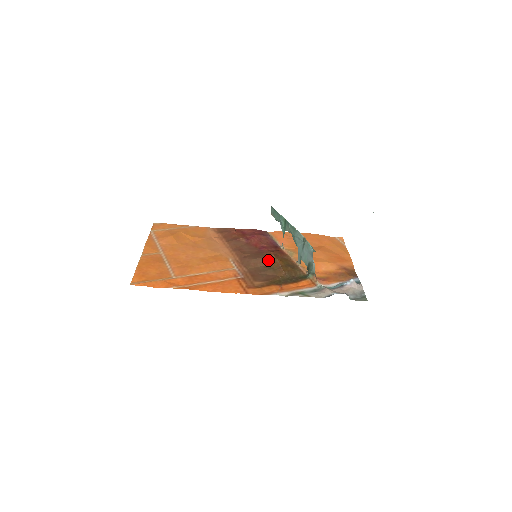
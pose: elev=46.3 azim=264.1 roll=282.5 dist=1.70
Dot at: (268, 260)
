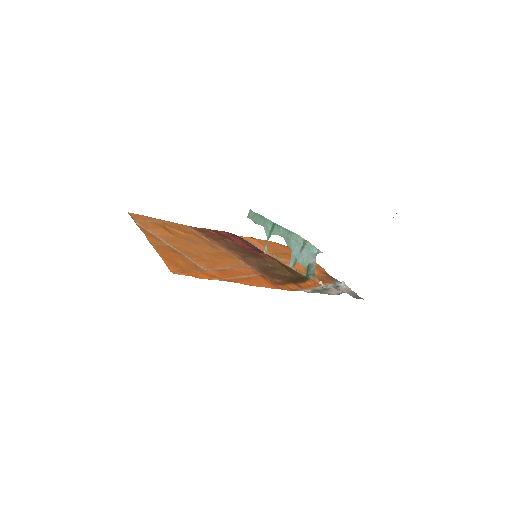
Dot at: (267, 261)
